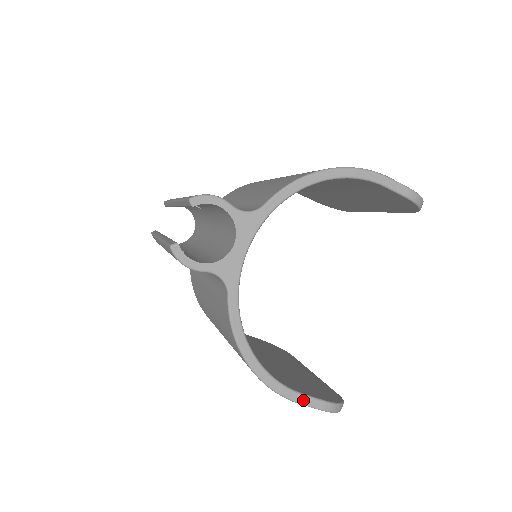
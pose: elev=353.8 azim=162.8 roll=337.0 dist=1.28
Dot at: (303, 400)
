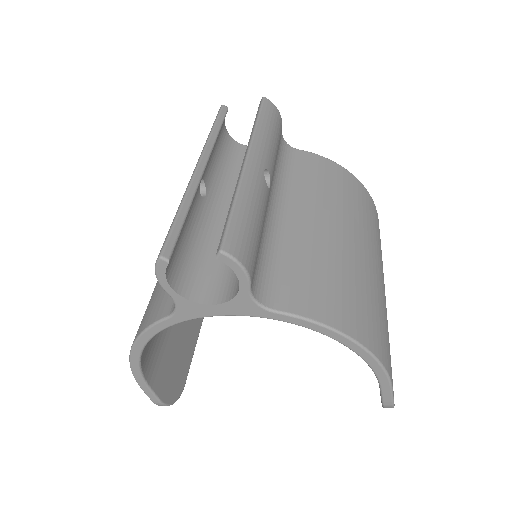
Dot at: (146, 390)
